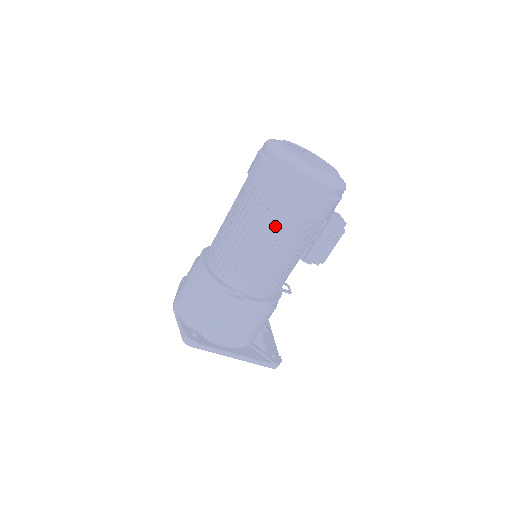
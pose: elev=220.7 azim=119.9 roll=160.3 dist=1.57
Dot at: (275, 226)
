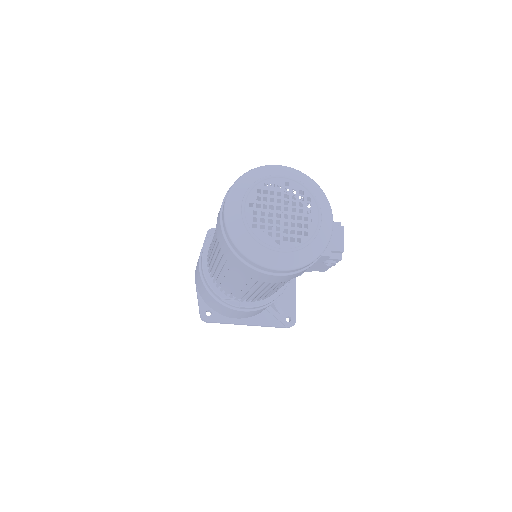
Dot at: (248, 279)
